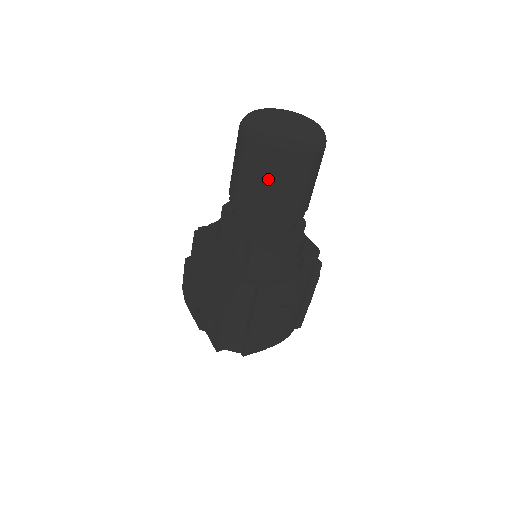
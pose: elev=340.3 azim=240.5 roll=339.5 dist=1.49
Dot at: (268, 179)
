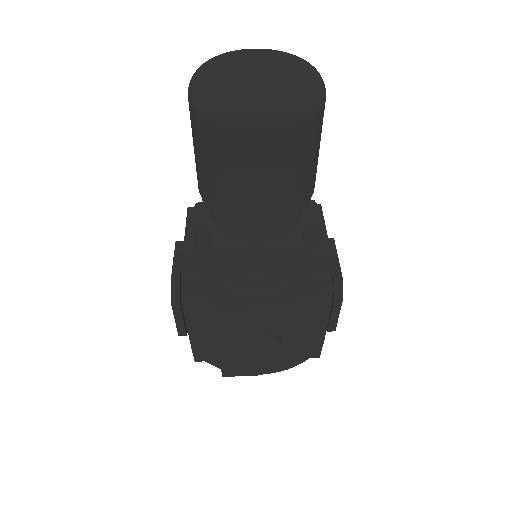
Dot at: (213, 160)
